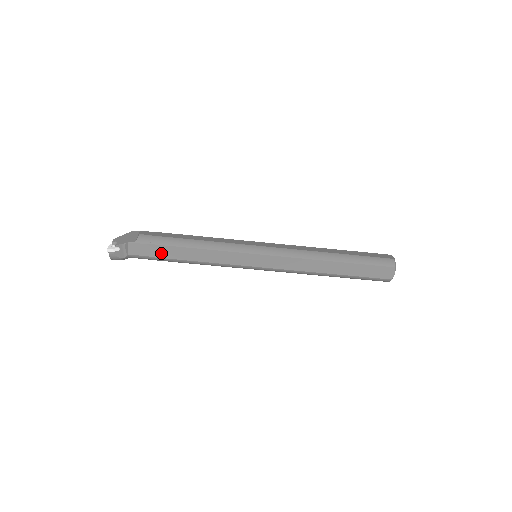
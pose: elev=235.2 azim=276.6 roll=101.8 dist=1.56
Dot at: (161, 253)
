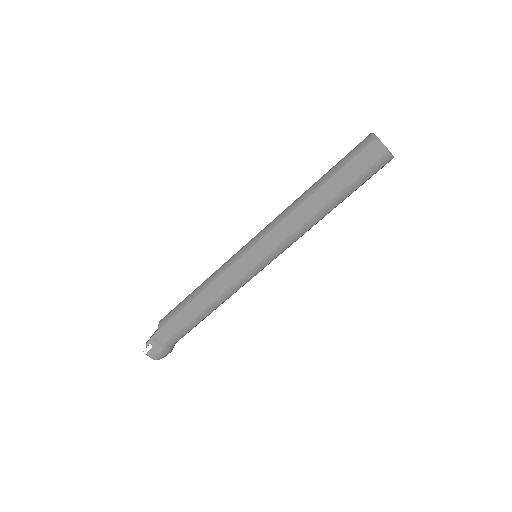
Dot at: (181, 322)
